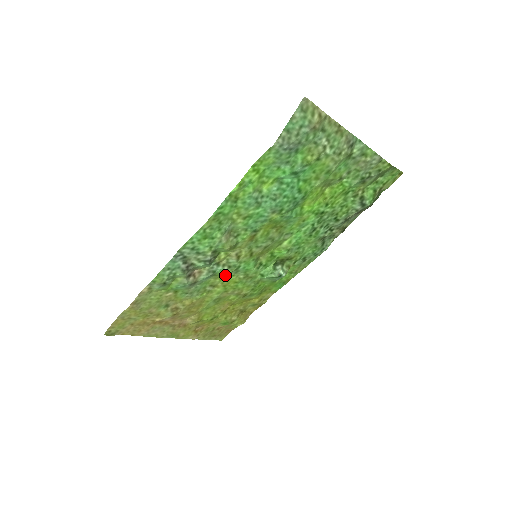
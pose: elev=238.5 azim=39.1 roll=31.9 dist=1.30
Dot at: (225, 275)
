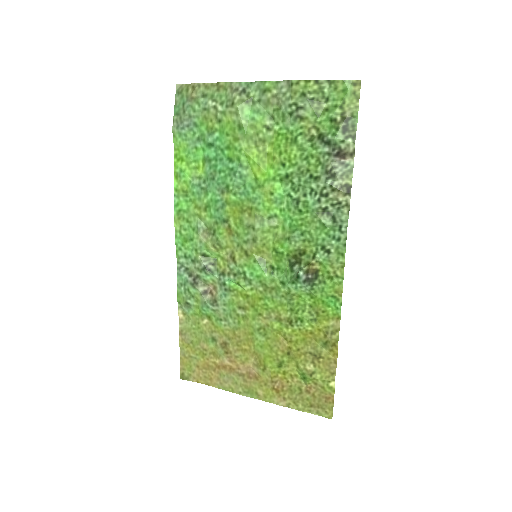
Dot at: (243, 290)
